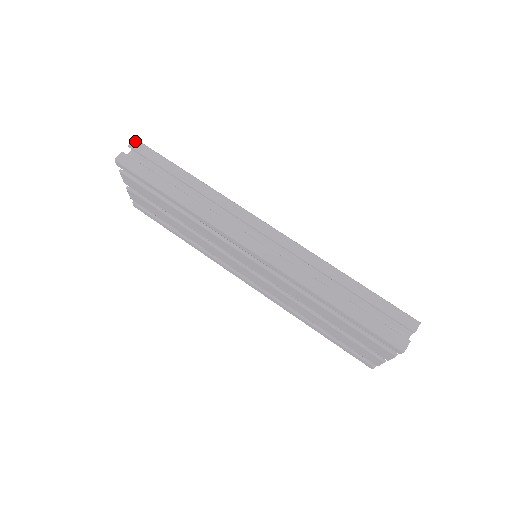
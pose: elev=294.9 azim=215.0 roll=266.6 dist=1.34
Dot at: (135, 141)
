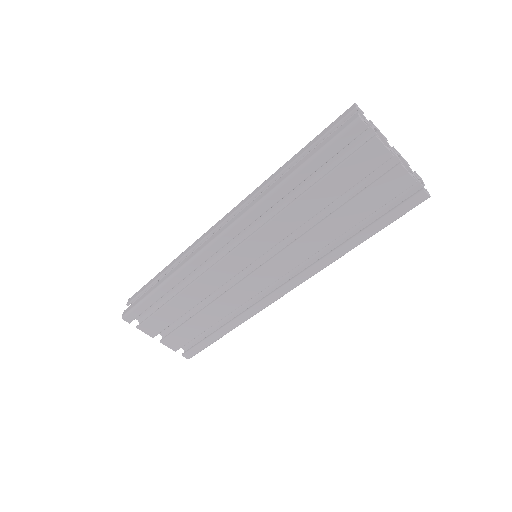
Dot at: (129, 299)
